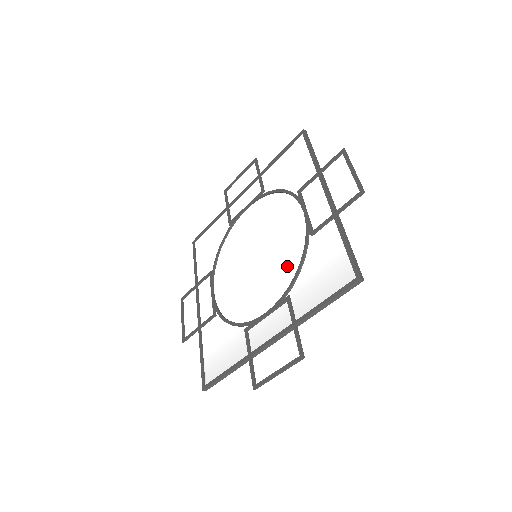
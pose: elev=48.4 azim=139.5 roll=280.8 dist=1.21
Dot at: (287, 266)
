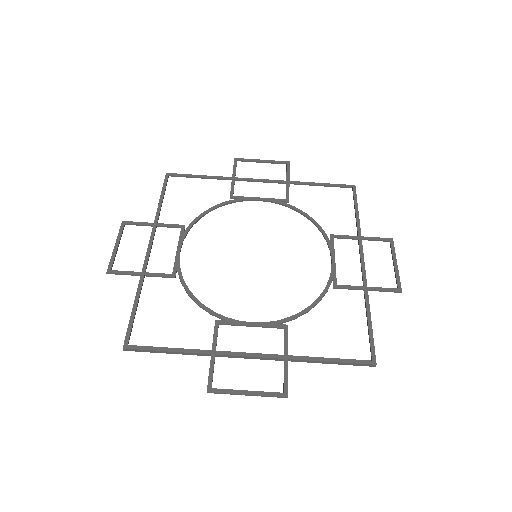
Dot at: (294, 295)
